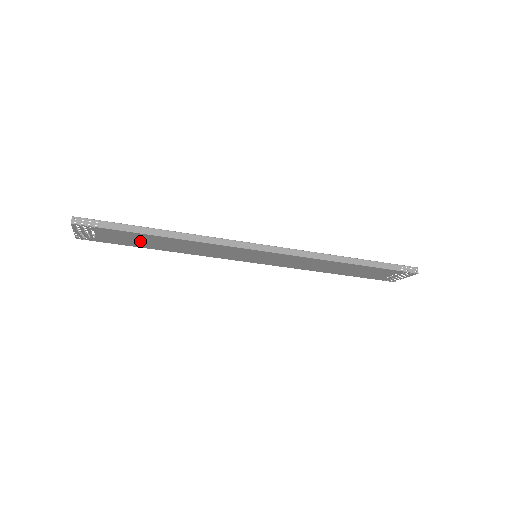
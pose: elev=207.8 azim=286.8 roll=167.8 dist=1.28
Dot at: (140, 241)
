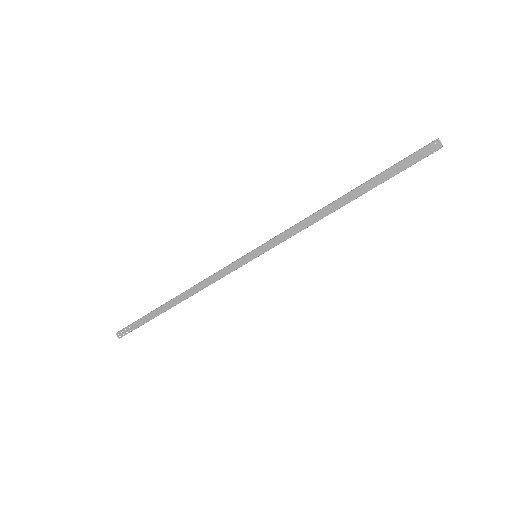
Dot at: occluded
